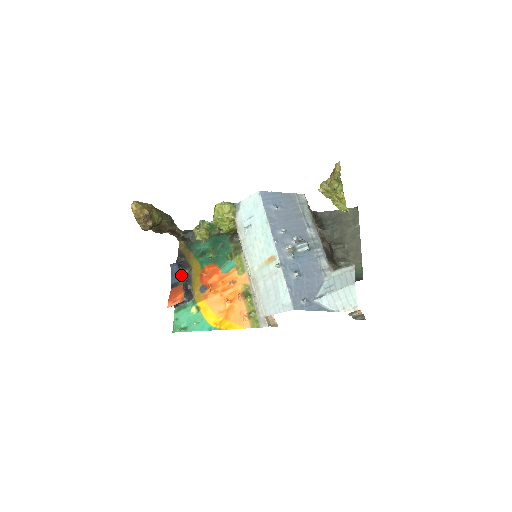
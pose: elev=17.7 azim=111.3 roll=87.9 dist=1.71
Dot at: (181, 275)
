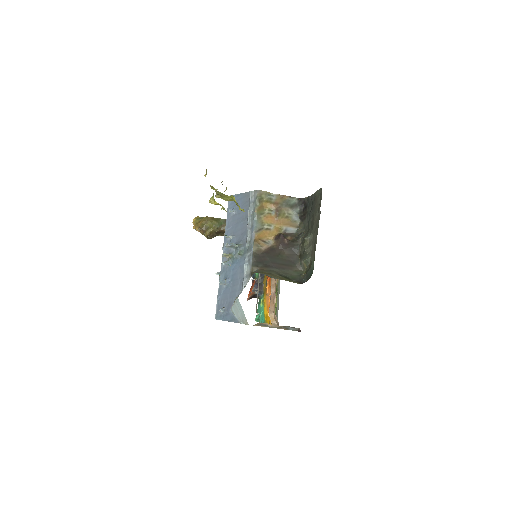
Dot at: occluded
